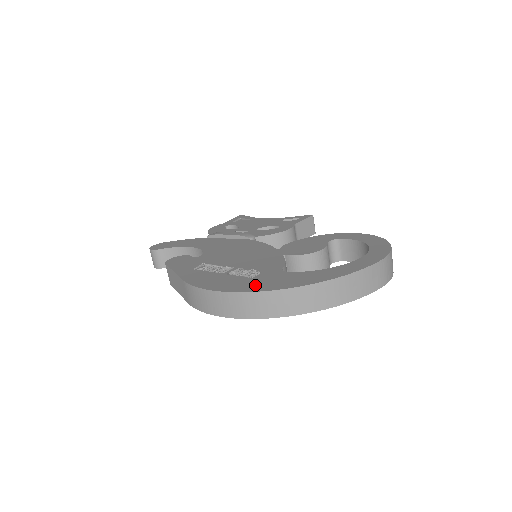
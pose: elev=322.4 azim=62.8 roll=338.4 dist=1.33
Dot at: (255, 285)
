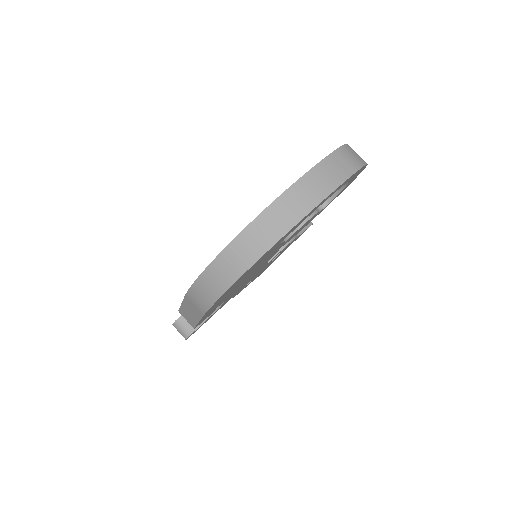
Dot at: occluded
